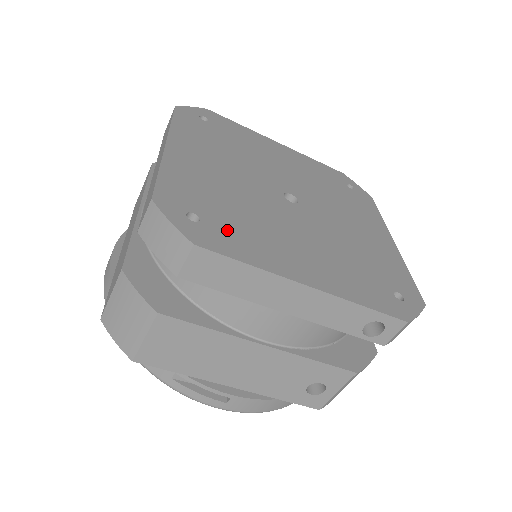
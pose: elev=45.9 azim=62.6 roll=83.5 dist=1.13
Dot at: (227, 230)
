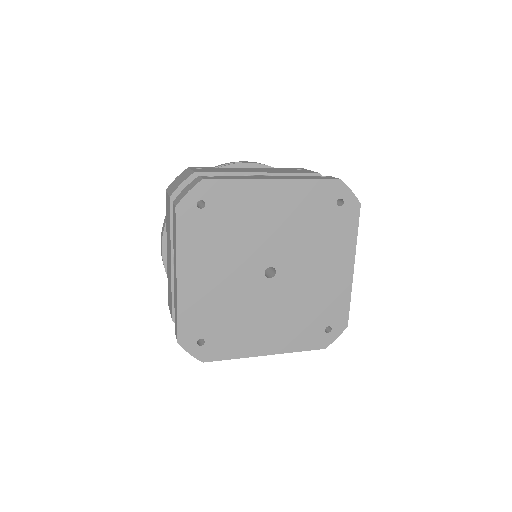
Dot at: (220, 340)
